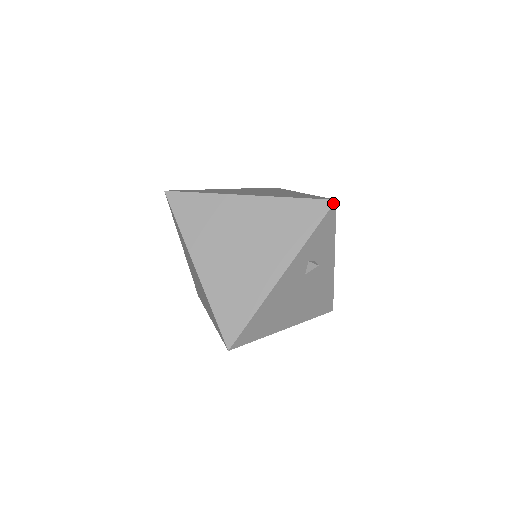
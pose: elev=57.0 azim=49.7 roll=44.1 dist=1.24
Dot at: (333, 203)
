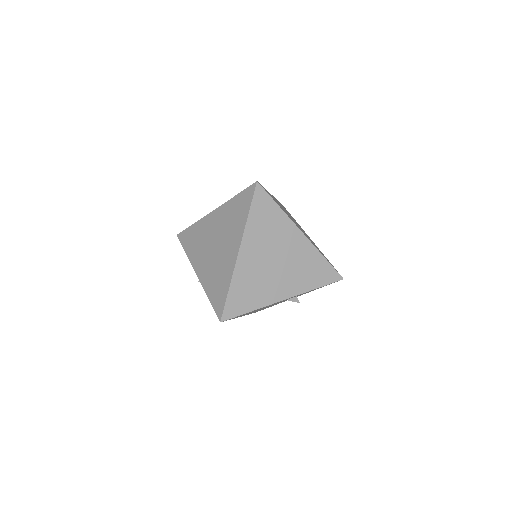
Dot at: (341, 279)
